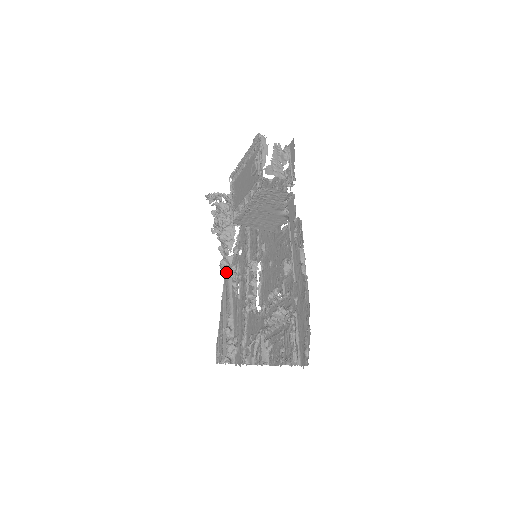
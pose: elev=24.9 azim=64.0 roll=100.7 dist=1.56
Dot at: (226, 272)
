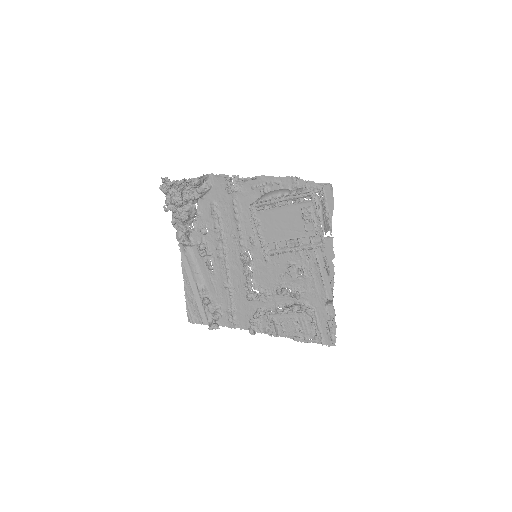
Dot at: (186, 246)
